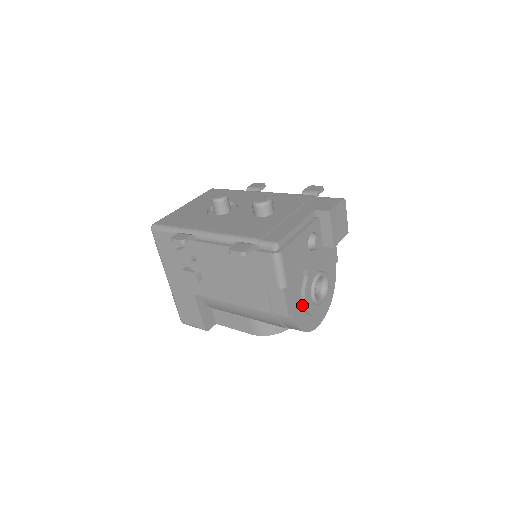
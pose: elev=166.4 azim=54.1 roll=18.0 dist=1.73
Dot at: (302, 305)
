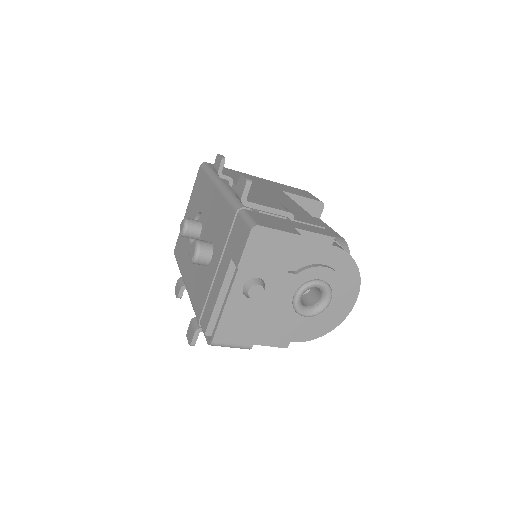
Dot at: (300, 325)
